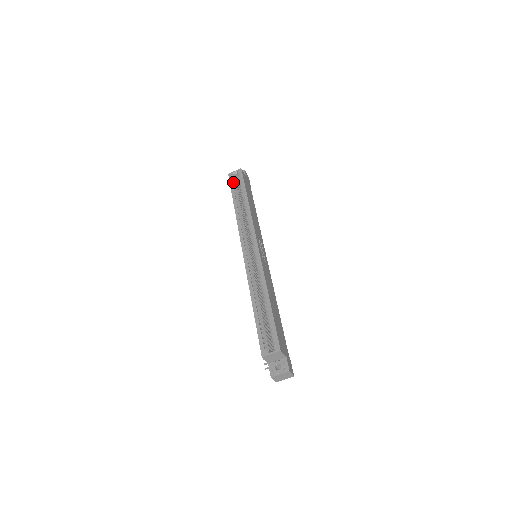
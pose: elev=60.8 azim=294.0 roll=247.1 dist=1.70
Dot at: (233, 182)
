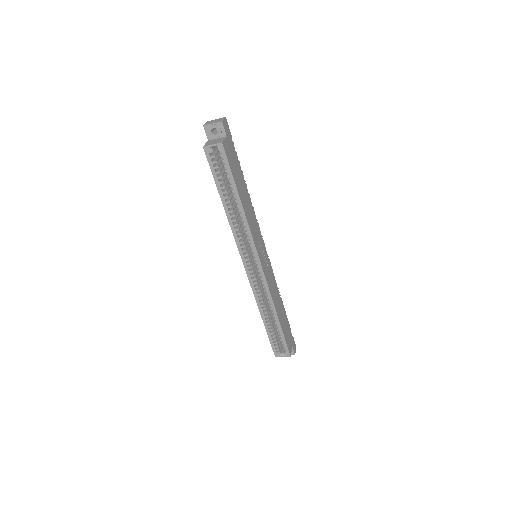
Dot at: (213, 163)
